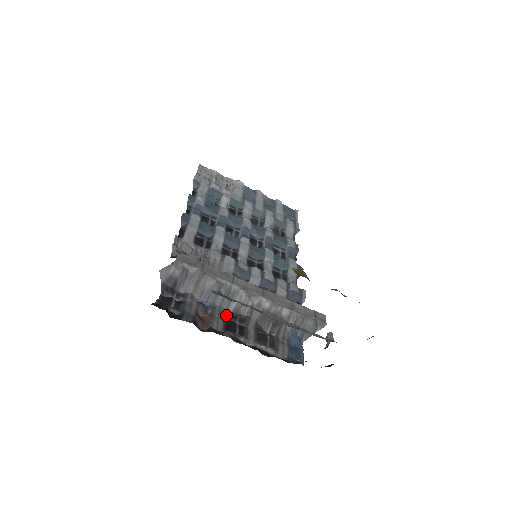
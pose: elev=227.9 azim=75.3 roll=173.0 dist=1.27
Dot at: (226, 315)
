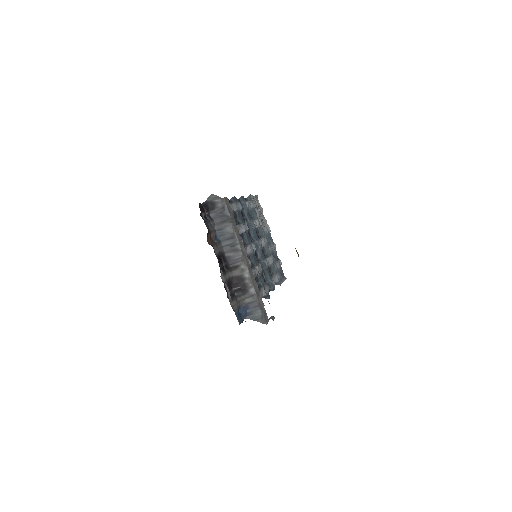
Dot at: (222, 254)
